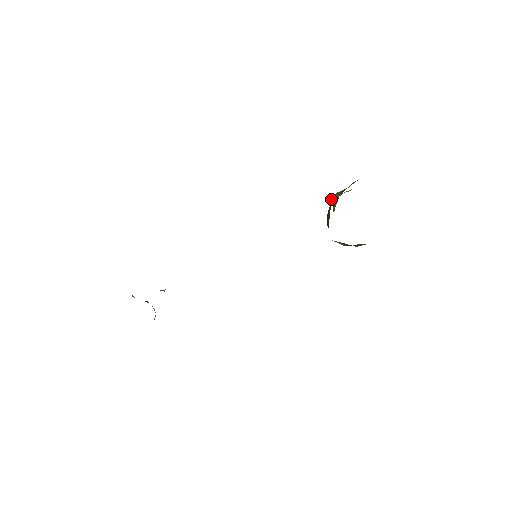
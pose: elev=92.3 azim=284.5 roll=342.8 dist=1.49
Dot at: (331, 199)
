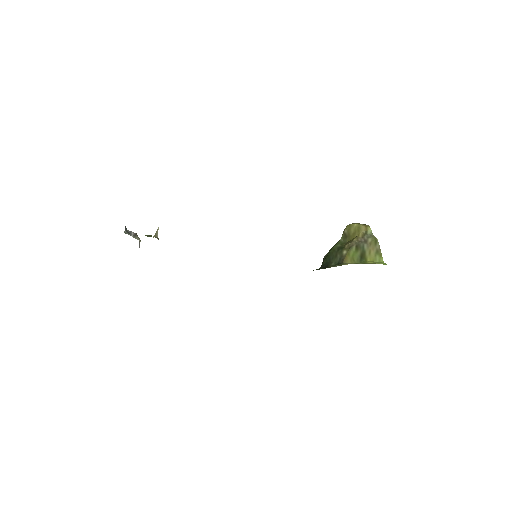
Dot at: (349, 250)
